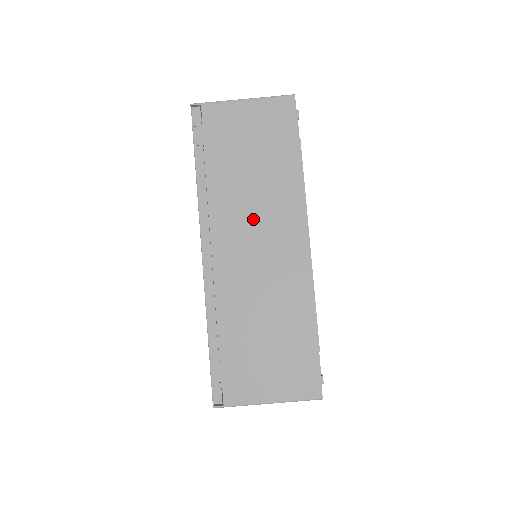
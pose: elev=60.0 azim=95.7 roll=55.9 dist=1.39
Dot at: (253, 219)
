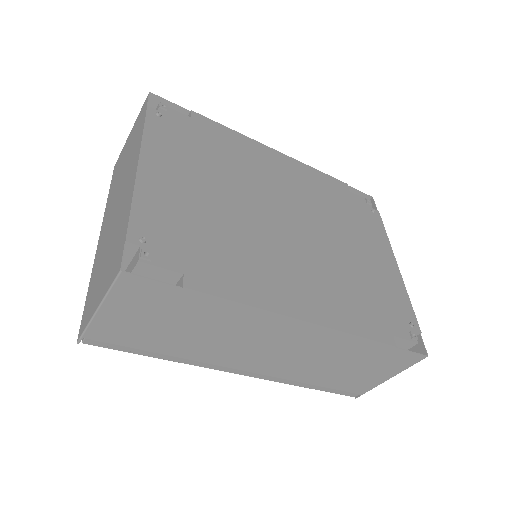
Dot at: (241, 344)
